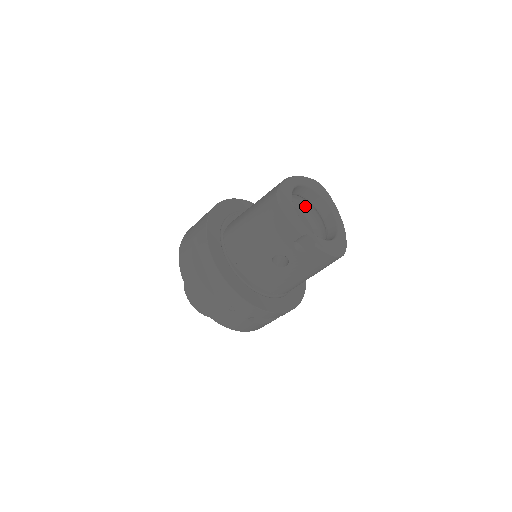
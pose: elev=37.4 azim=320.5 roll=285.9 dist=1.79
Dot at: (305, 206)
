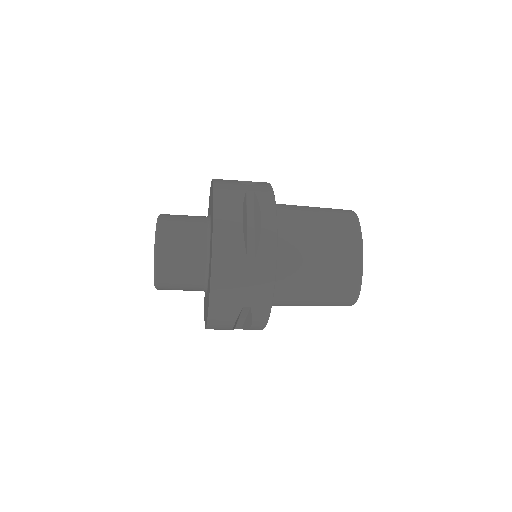
Dot at: occluded
